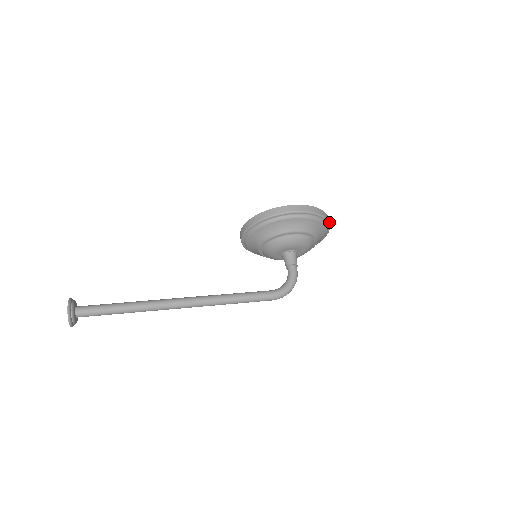
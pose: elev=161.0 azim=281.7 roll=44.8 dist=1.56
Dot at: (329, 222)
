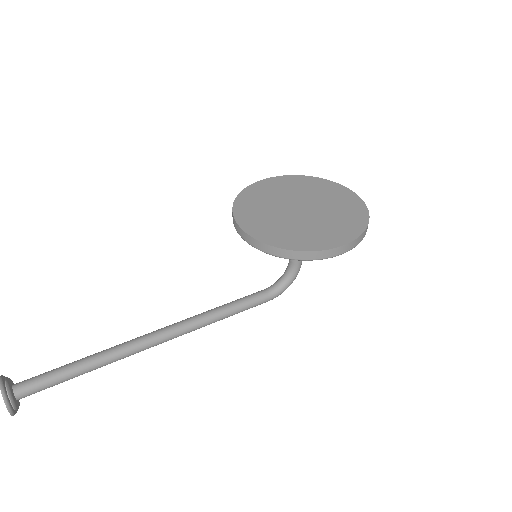
Dot at: occluded
